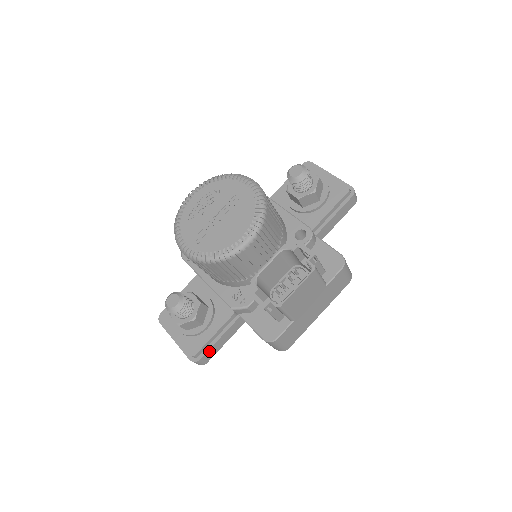
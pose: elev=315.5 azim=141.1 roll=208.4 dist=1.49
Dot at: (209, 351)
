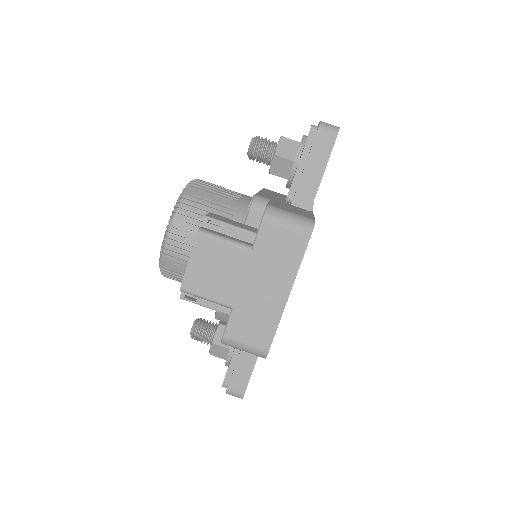
Dot at: (234, 378)
